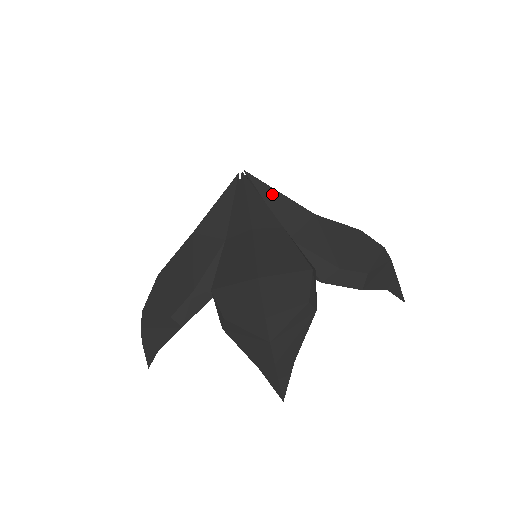
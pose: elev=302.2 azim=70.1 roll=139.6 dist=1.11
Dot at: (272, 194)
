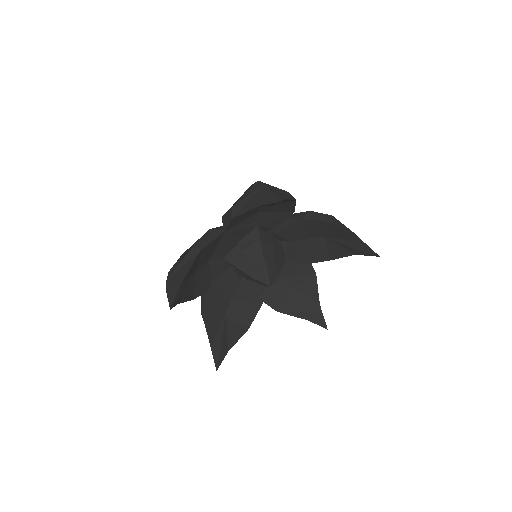
Dot at: occluded
